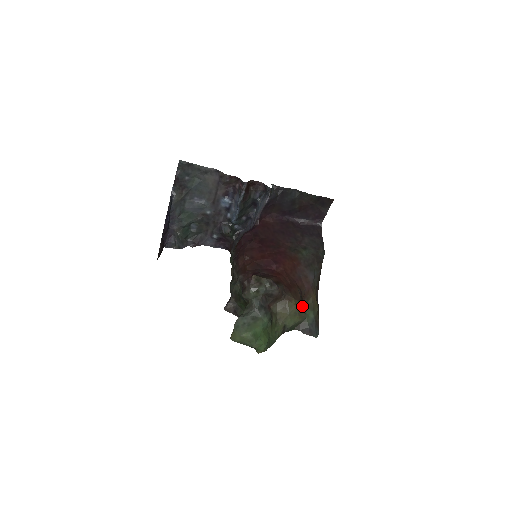
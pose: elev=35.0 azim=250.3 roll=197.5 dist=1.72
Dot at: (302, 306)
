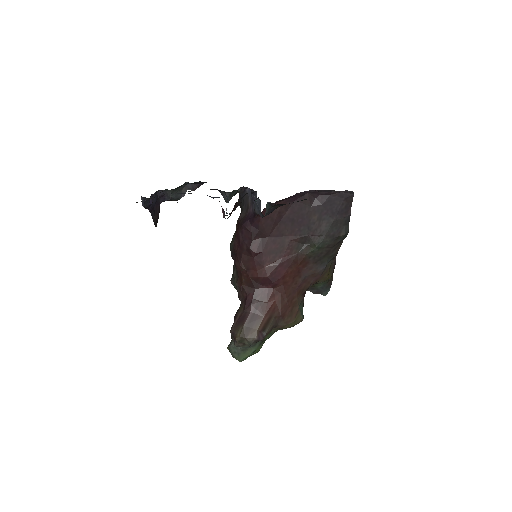
Dot at: (298, 317)
